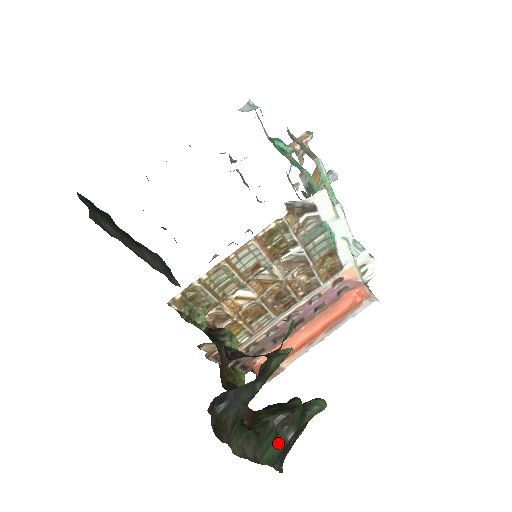
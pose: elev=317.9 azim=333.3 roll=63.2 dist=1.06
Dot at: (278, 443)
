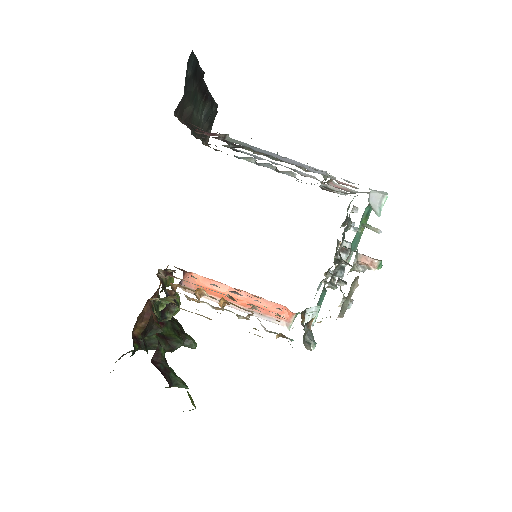
Dot at: occluded
